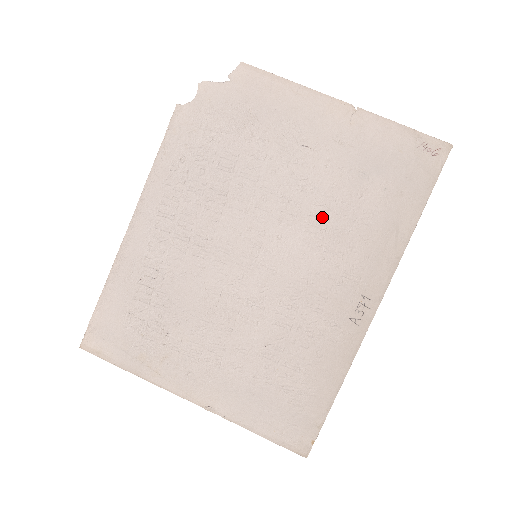
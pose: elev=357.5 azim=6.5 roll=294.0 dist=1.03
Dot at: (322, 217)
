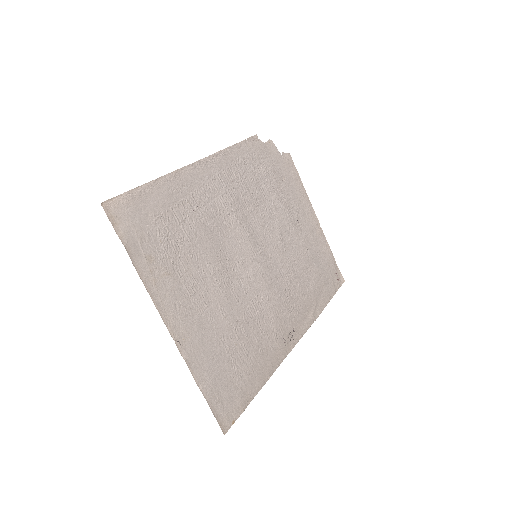
Dot at: (292, 265)
